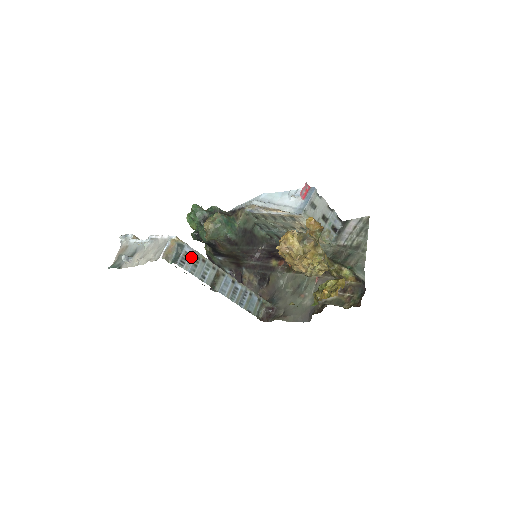
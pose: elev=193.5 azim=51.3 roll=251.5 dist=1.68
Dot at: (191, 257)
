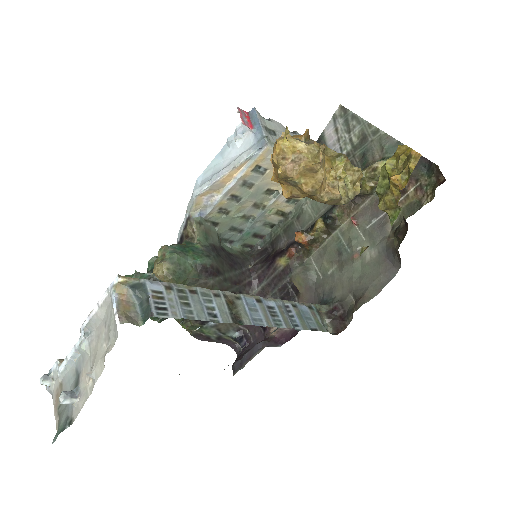
Dot at: (169, 295)
